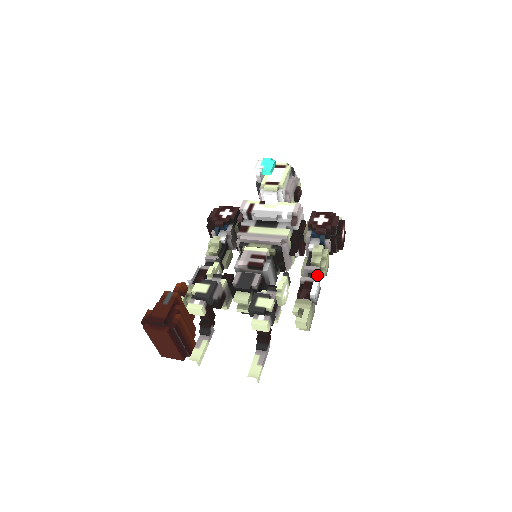
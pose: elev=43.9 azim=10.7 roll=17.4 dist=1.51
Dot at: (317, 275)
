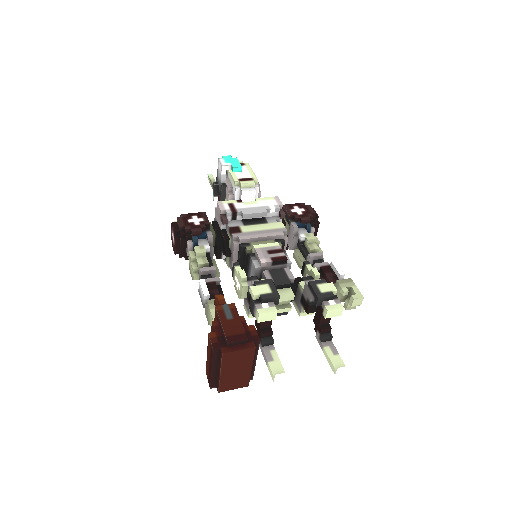
Dot at: (323, 260)
